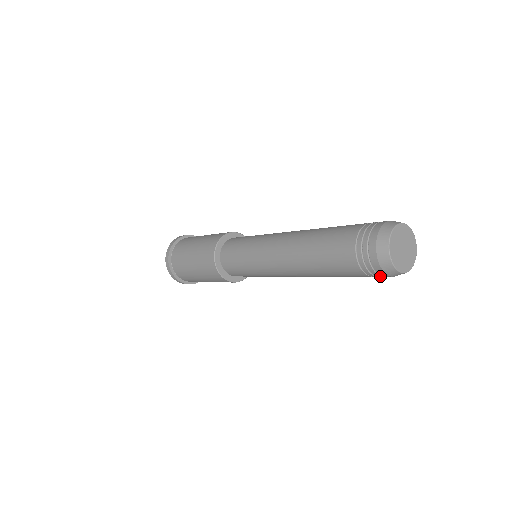
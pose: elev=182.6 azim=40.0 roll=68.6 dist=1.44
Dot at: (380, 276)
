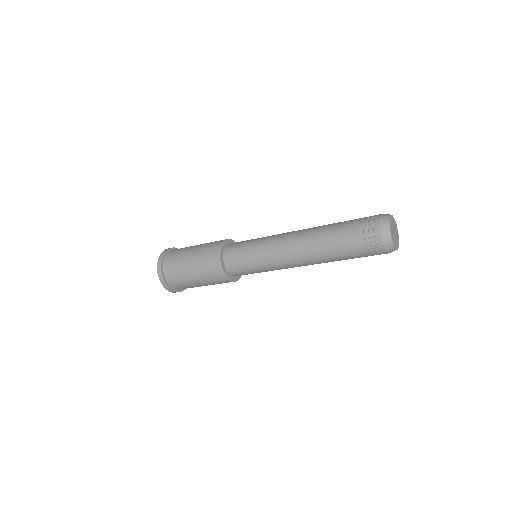
Dot at: (380, 254)
